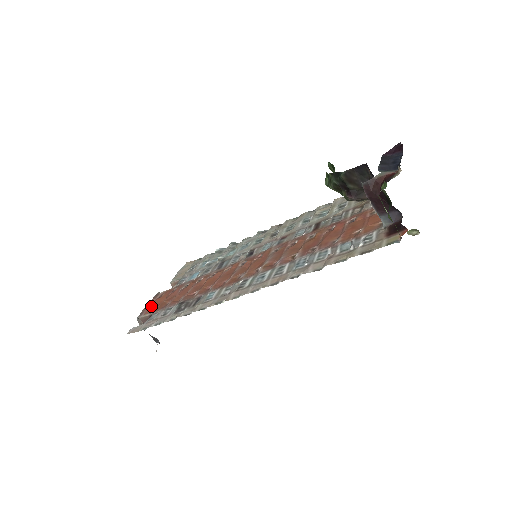
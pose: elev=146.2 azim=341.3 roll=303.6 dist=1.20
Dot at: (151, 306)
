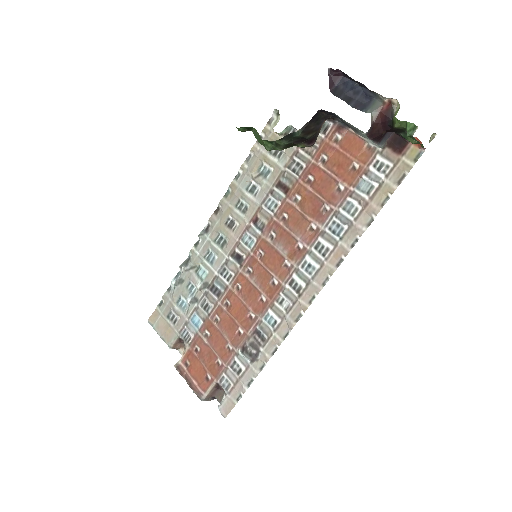
Dot at: (197, 380)
